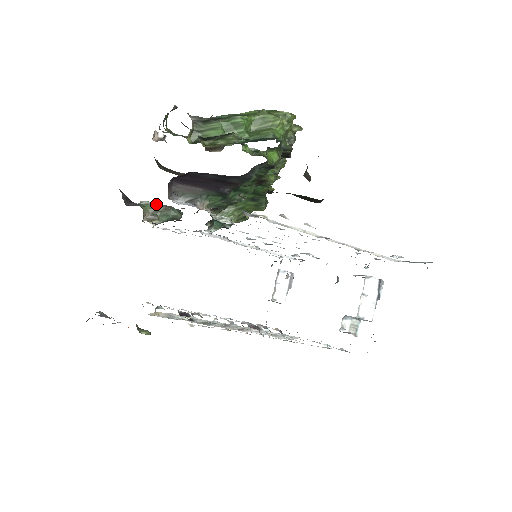
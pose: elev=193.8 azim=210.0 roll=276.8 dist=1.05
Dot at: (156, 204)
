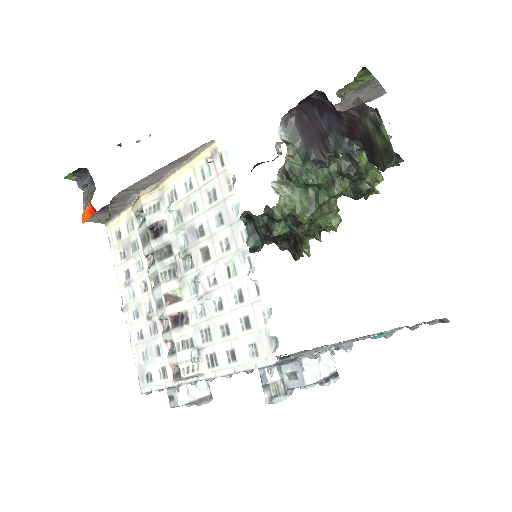
Dot at: occluded
